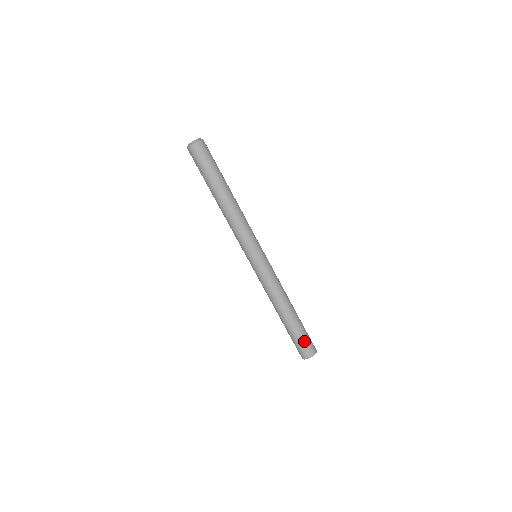
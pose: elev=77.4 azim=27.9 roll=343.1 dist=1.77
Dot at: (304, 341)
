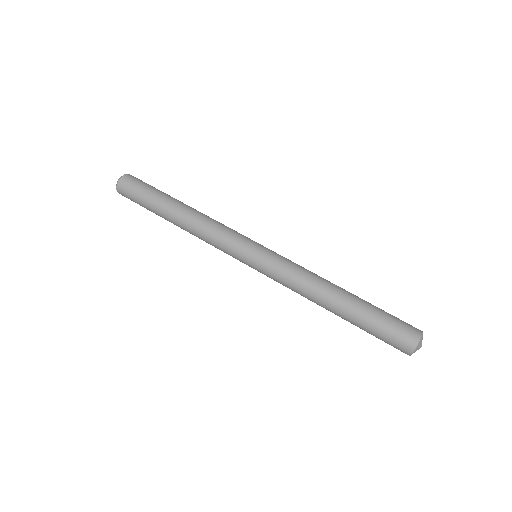
Dot at: (387, 330)
